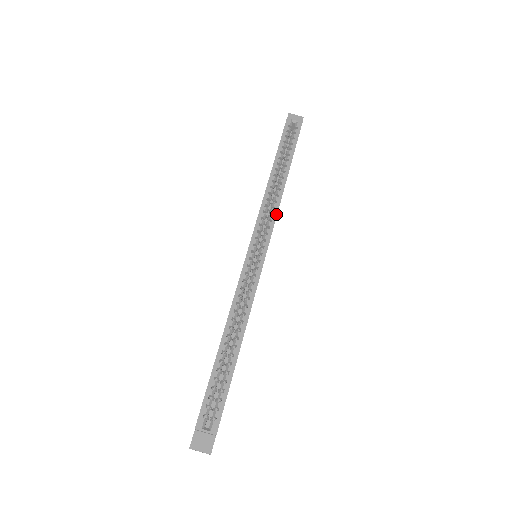
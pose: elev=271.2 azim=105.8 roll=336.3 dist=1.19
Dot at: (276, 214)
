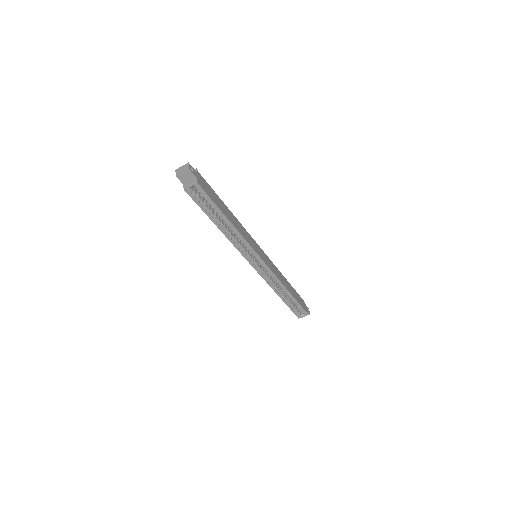
Dot at: (248, 244)
